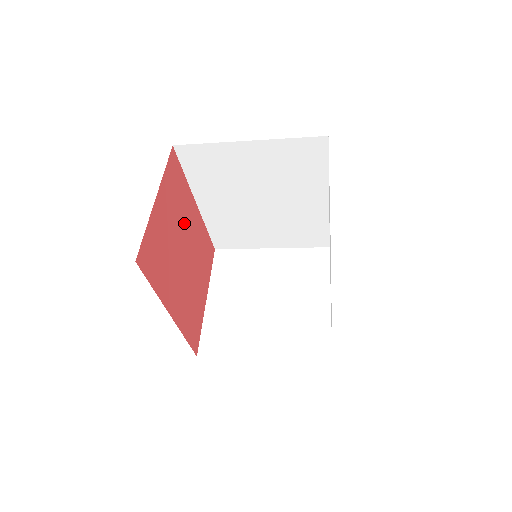
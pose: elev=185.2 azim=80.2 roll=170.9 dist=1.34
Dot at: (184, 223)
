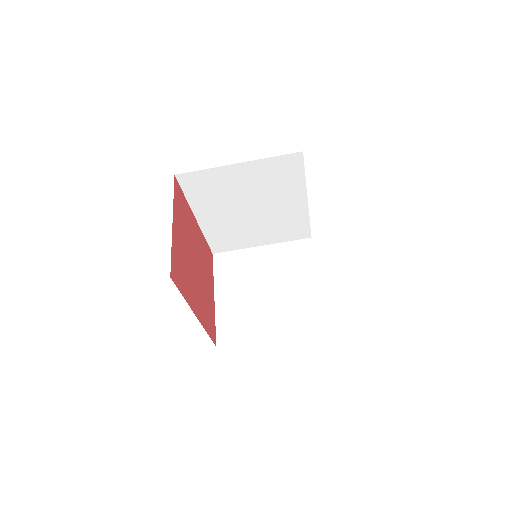
Dot at: (191, 237)
